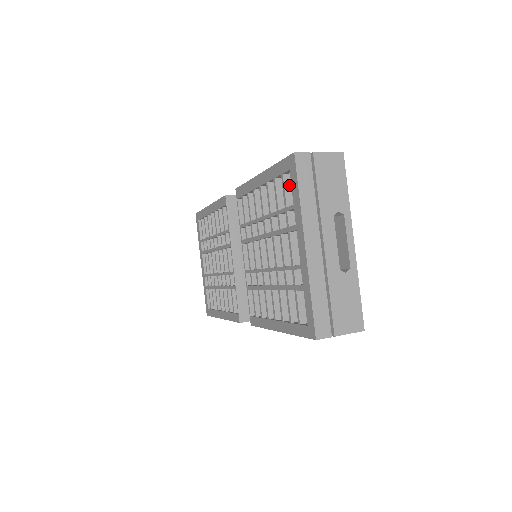
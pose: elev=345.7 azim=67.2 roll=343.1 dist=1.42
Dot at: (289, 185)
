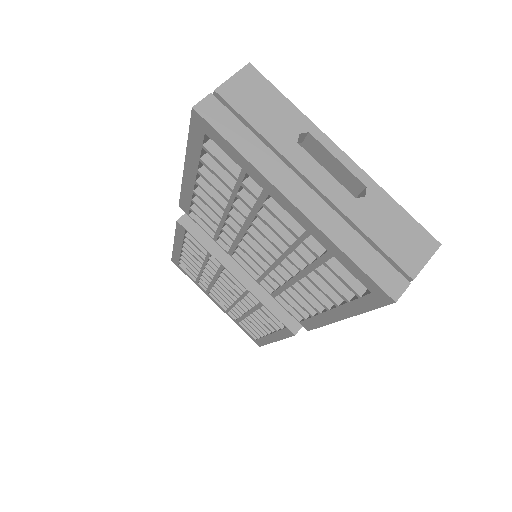
Dot at: (220, 152)
